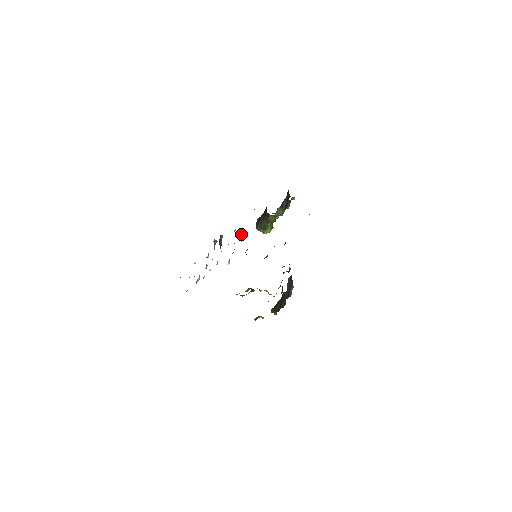
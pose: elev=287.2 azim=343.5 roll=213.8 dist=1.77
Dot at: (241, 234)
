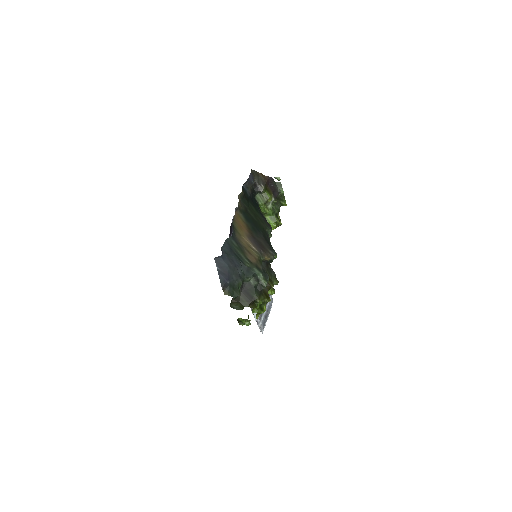
Dot at: occluded
